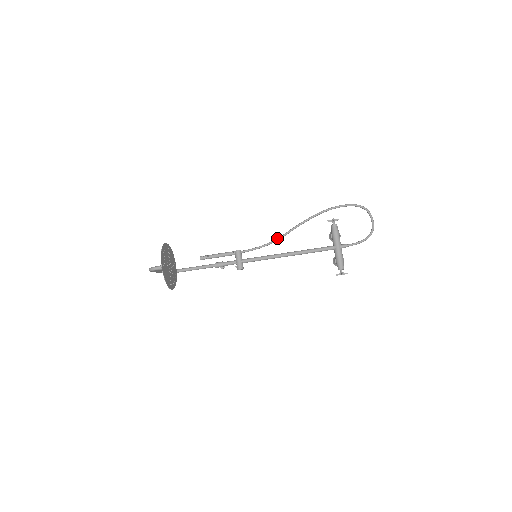
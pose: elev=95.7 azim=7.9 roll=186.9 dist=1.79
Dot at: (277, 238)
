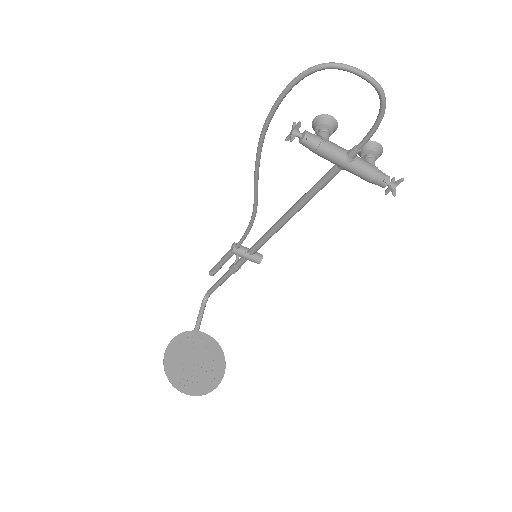
Dot at: occluded
